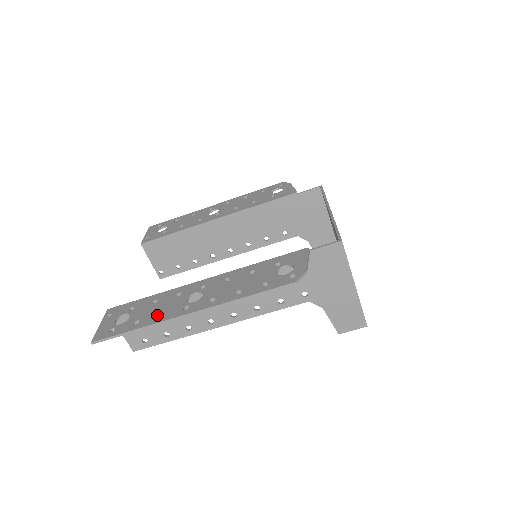
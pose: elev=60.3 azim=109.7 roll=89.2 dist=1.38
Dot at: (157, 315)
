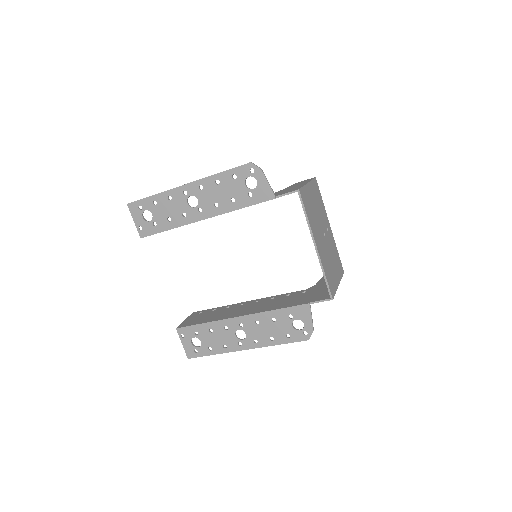
Dot at: (222, 346)
